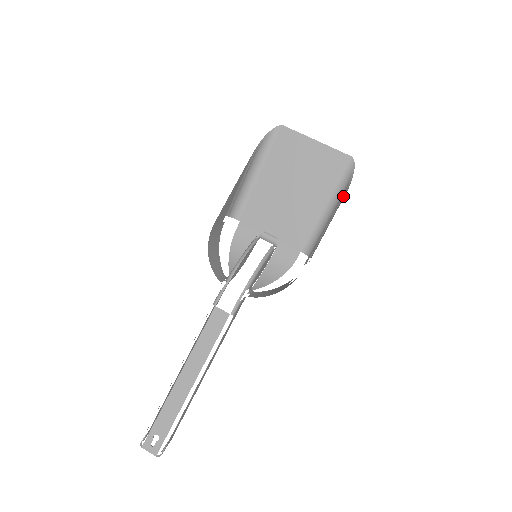
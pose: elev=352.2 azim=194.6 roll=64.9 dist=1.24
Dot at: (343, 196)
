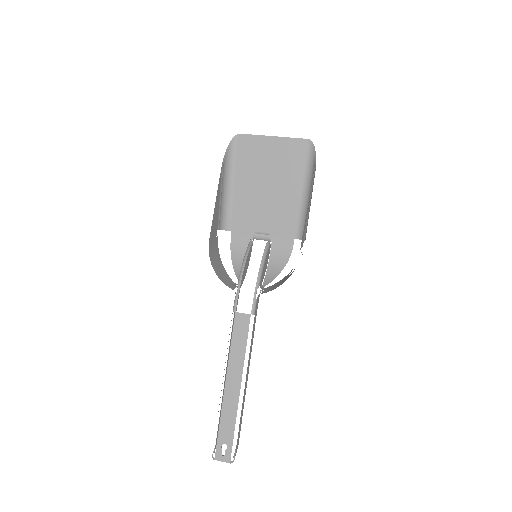
Dot at: (314, 176)
